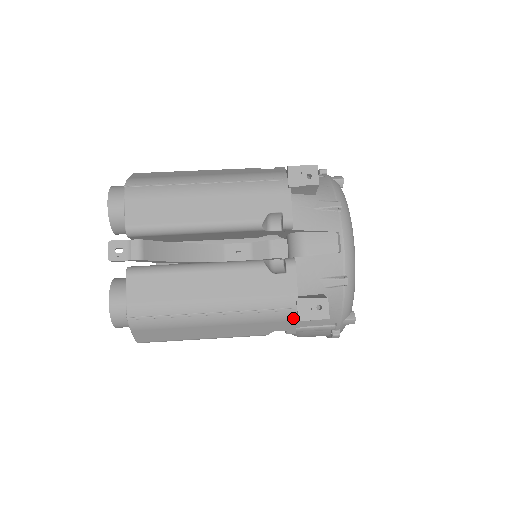
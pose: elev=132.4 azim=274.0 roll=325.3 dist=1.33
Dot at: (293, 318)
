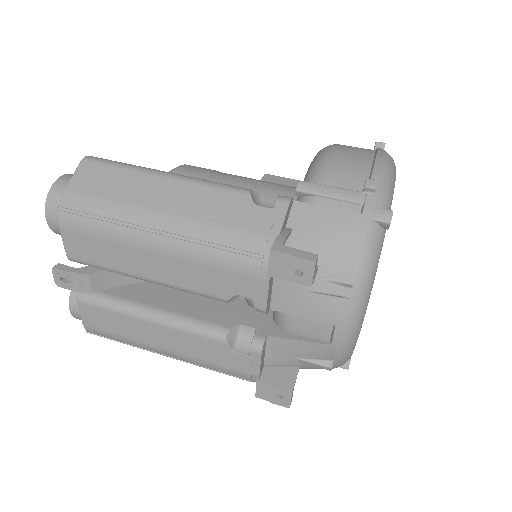
Dot at: occluded
